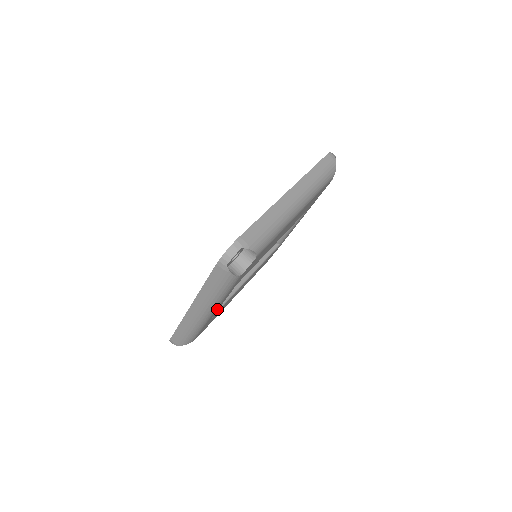
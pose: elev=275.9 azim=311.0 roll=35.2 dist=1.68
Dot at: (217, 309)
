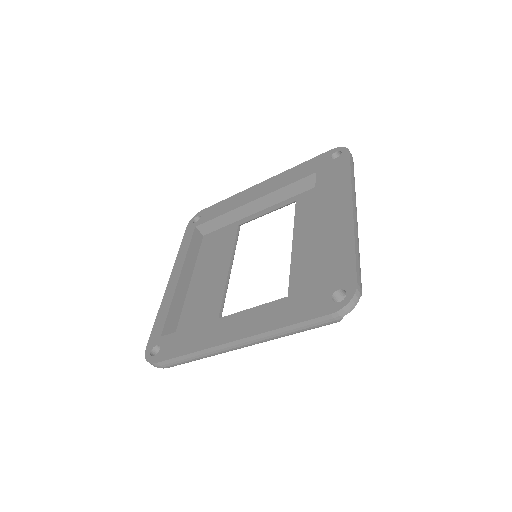
Dot at: occluded
